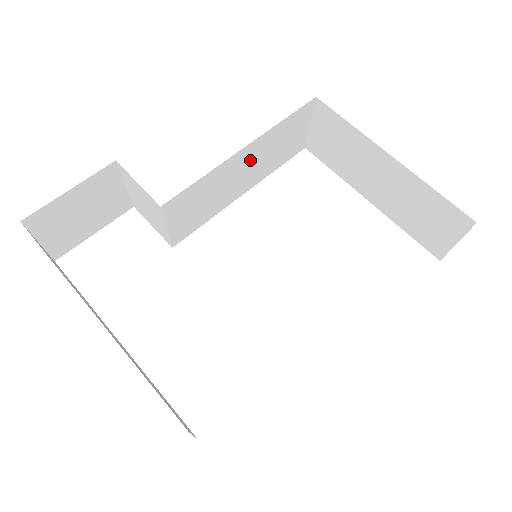
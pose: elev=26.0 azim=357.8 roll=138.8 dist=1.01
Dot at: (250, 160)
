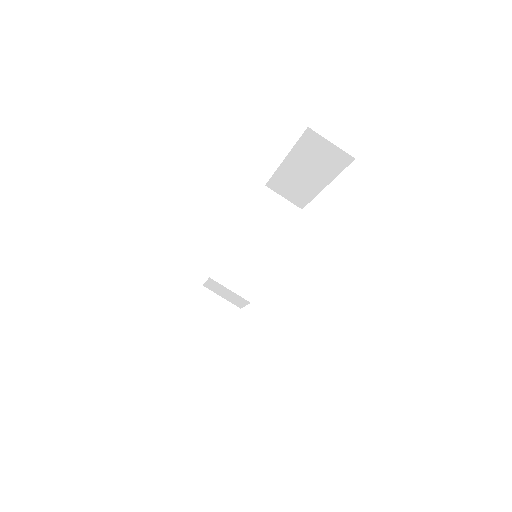
Dot at: (254, 234)
